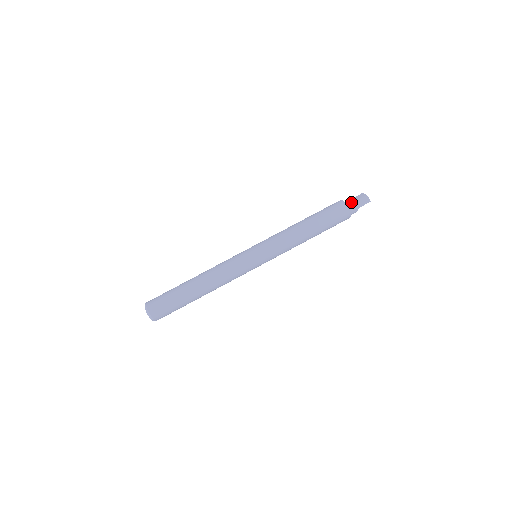
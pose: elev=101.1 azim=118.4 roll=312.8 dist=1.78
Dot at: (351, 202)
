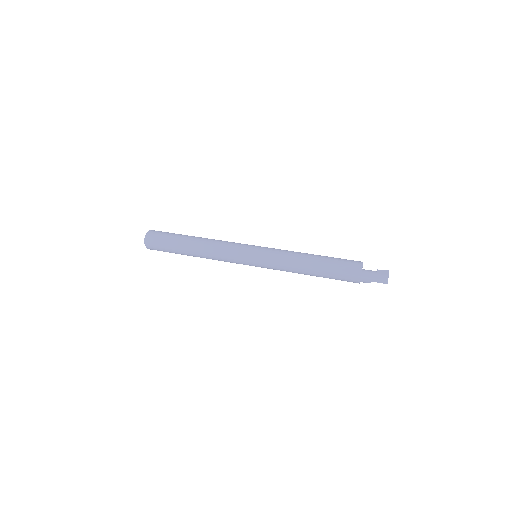
Dot at: (369, 271)
